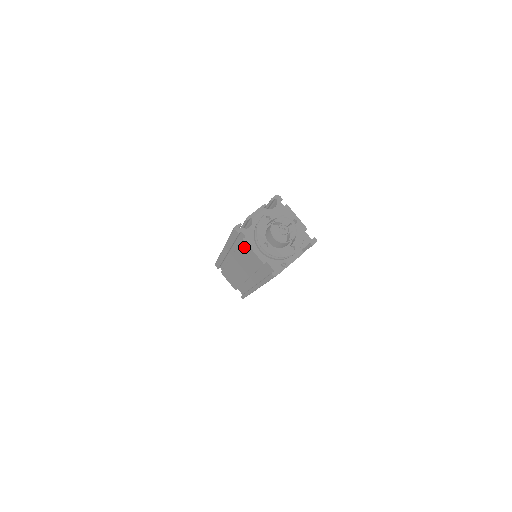
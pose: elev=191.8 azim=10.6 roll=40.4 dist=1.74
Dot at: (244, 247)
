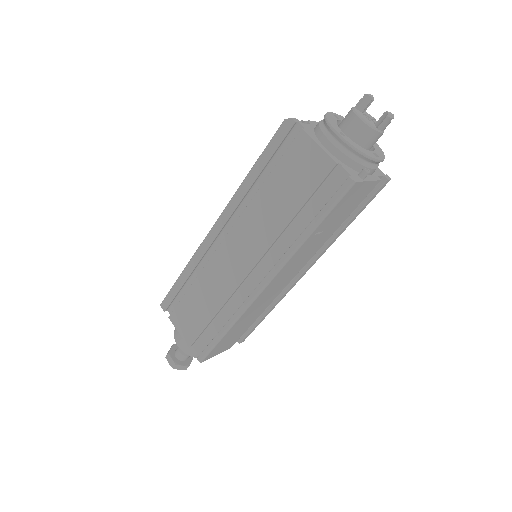
Dot at: (293, 155)
